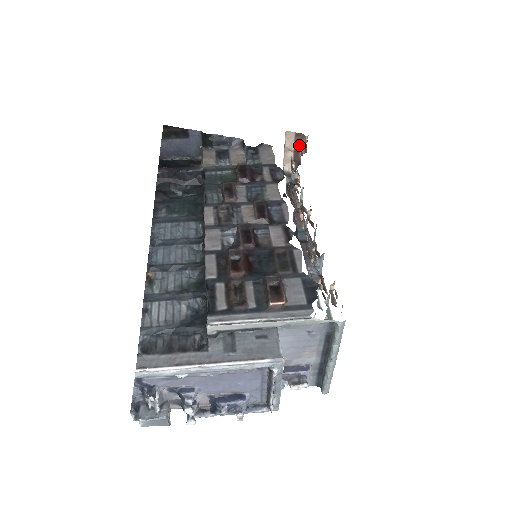
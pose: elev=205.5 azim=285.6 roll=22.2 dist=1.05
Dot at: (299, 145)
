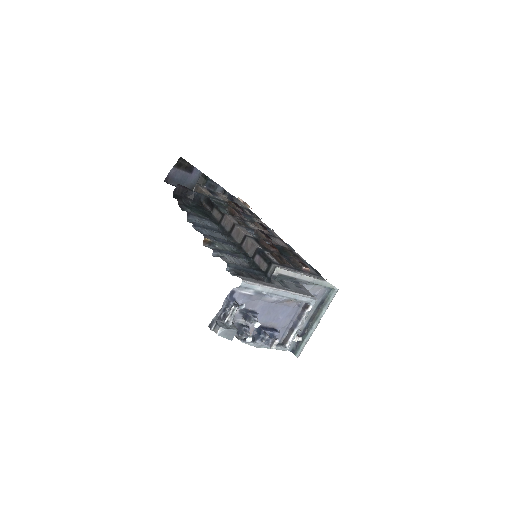
Dot at: occluded
